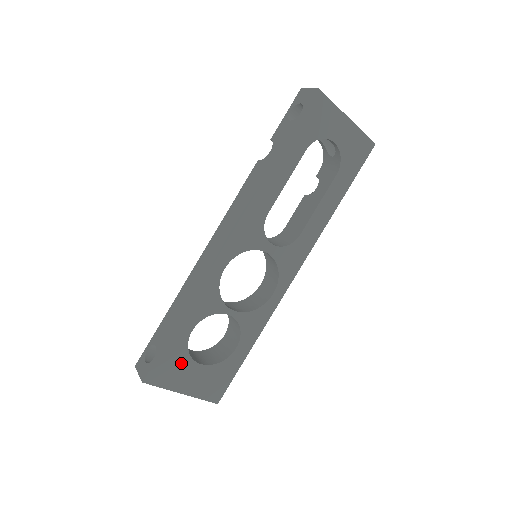
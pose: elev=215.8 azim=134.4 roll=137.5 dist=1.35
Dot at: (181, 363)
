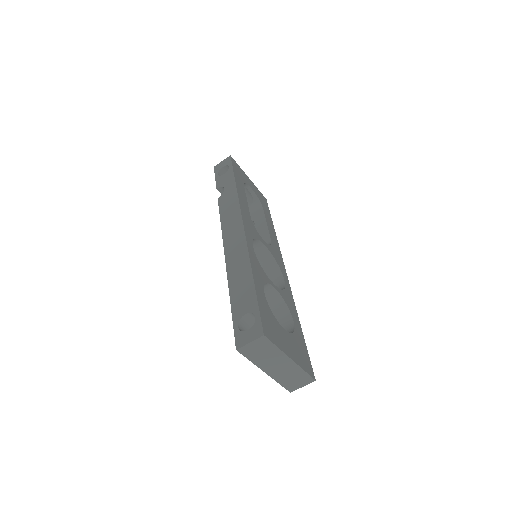
Dot at: (274, 324)
